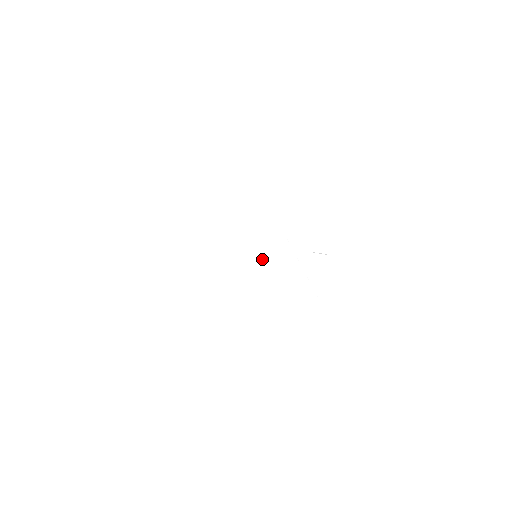
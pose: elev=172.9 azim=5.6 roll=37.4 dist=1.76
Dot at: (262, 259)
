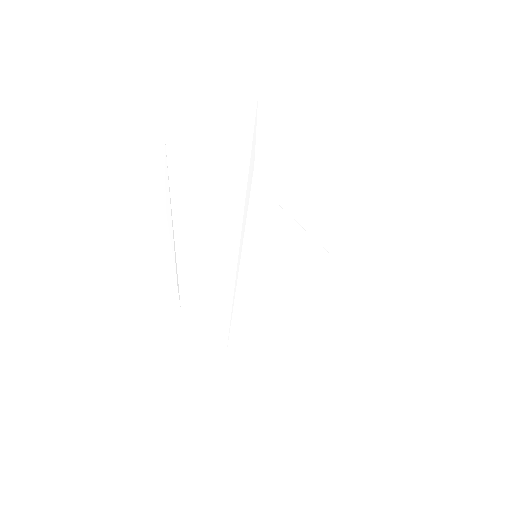
Dot at: (264, 255)
